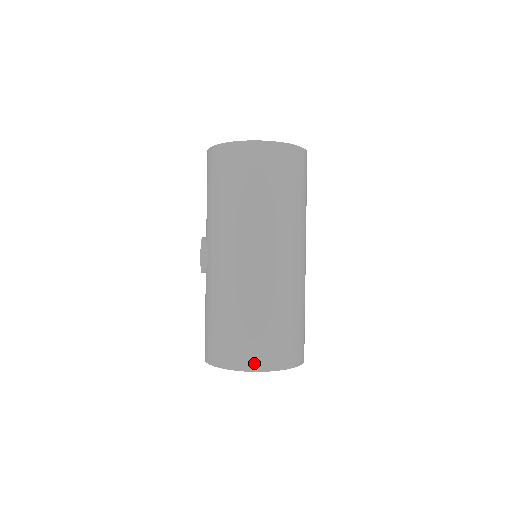
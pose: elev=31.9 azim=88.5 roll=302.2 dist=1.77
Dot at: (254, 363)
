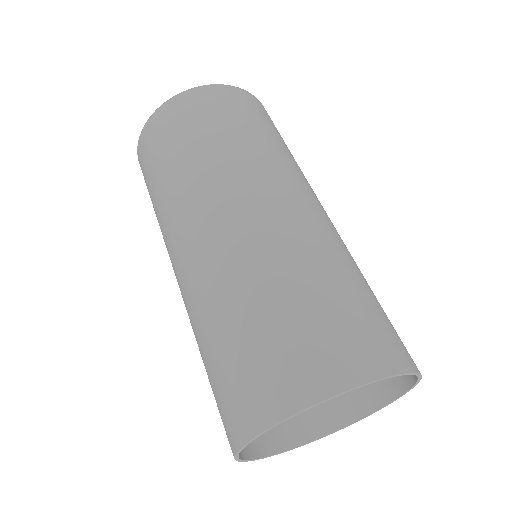
Dot at: (244, 422)
